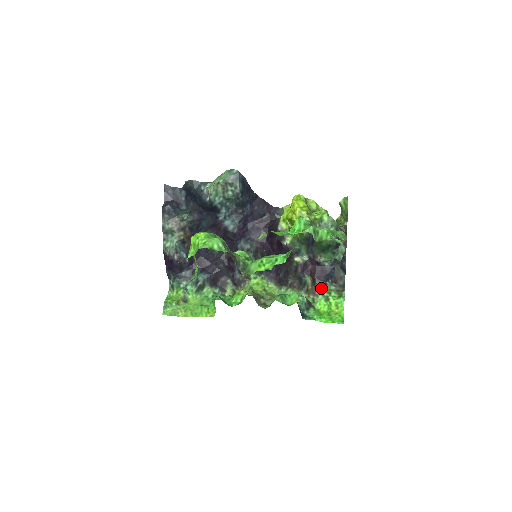
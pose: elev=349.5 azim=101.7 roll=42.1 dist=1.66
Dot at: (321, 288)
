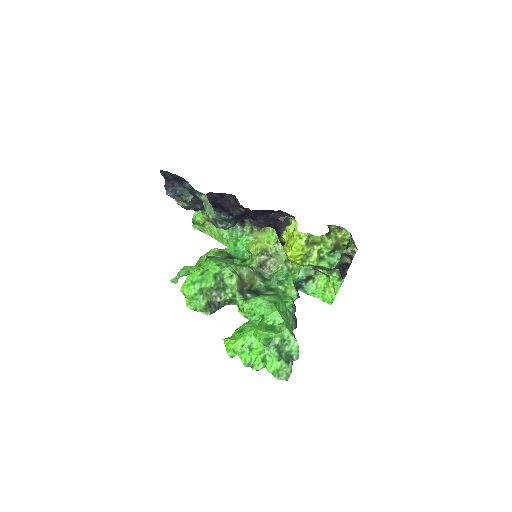
Dot at: occluded
